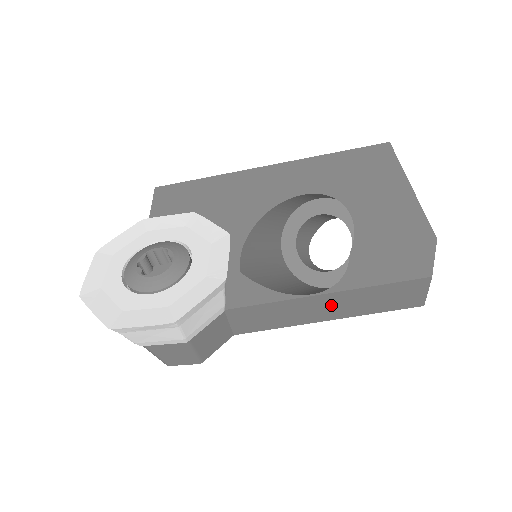
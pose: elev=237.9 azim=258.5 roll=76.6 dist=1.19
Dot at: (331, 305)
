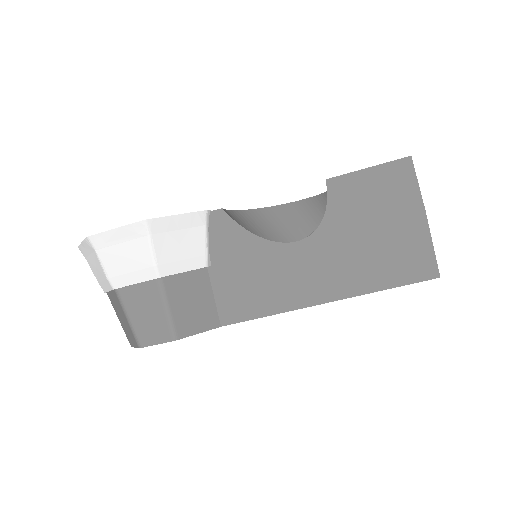
Dot at: (323, 266)
